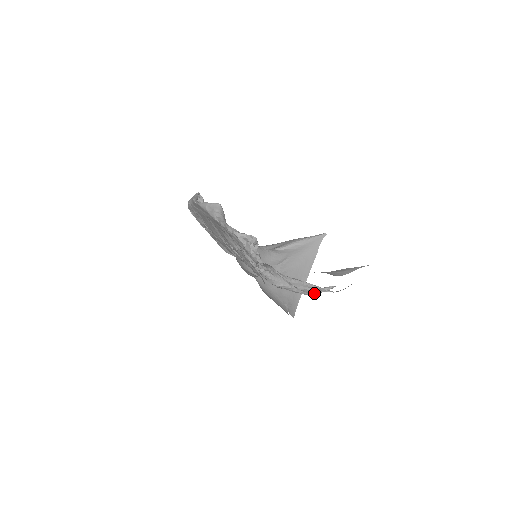
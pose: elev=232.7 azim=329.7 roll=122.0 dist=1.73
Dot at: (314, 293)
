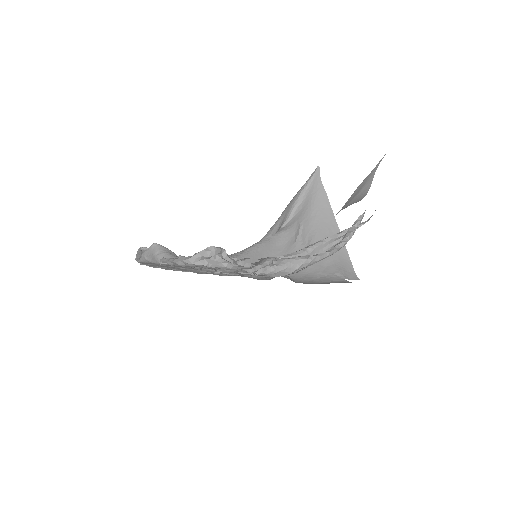
Dot at: (345, 242)
